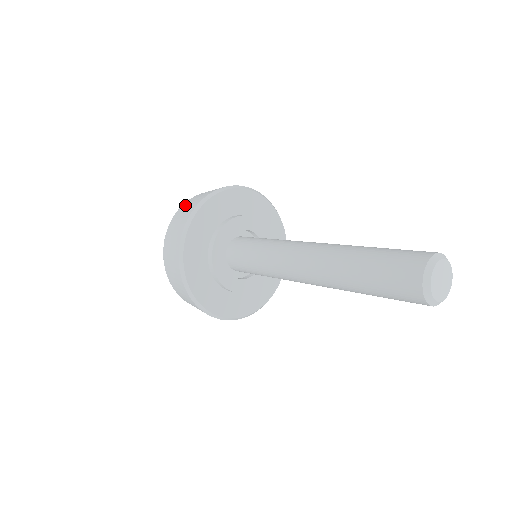
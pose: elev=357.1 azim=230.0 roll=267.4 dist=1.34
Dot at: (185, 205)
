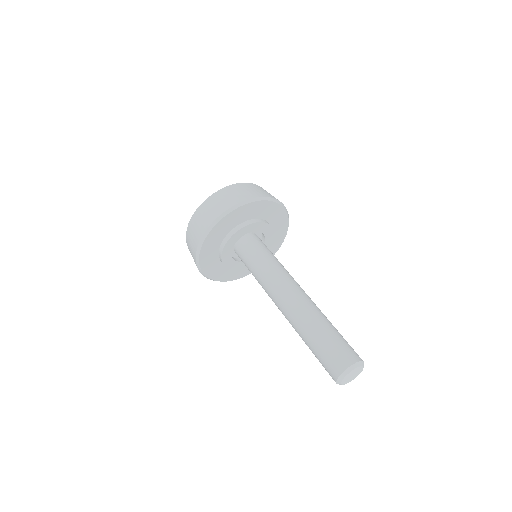
Dot at: (222, 194)
